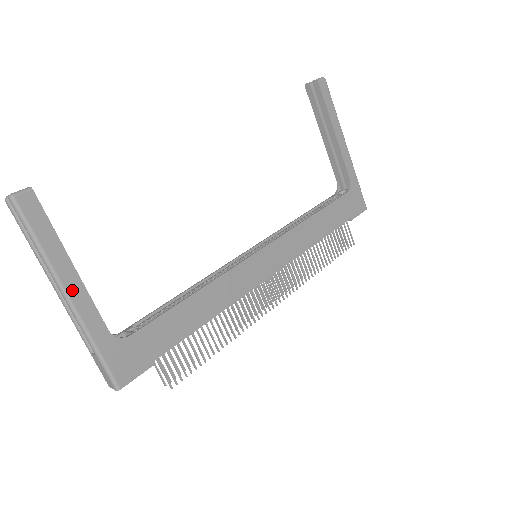
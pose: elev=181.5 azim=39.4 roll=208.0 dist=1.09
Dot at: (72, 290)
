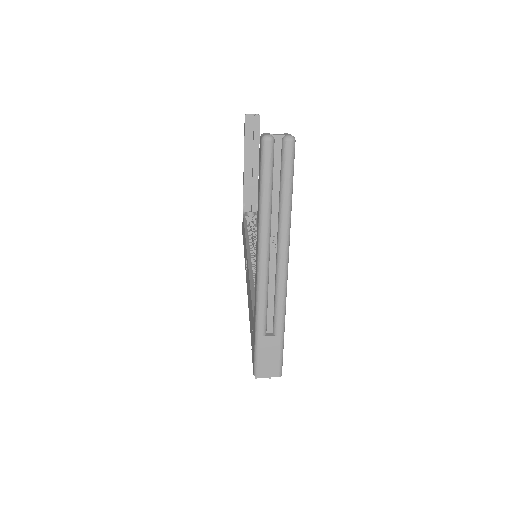
Dot at: (288, 258)
